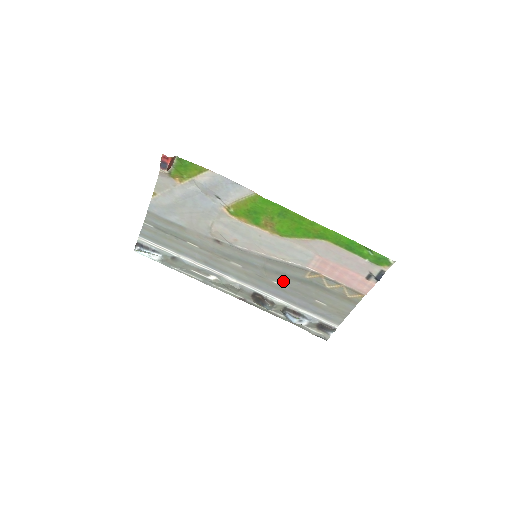
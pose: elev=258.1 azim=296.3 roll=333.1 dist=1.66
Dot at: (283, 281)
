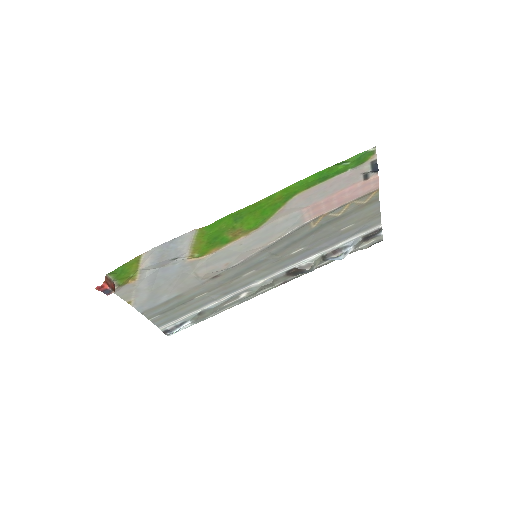
Dot at: (298, 246)
